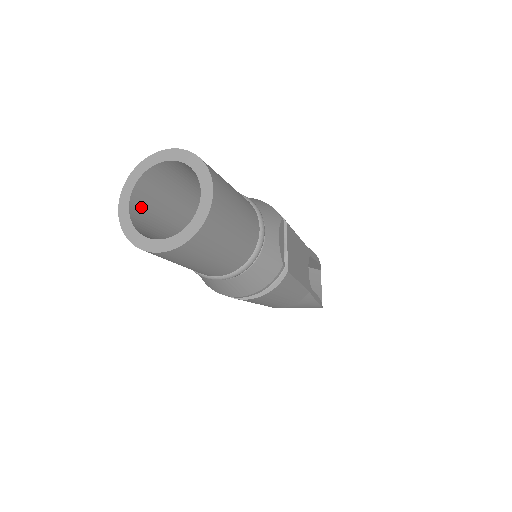
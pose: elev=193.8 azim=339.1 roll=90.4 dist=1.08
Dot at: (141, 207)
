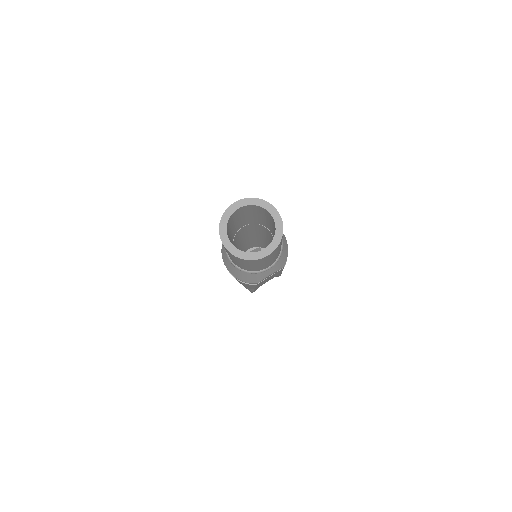
Dot at: (241, 210)
